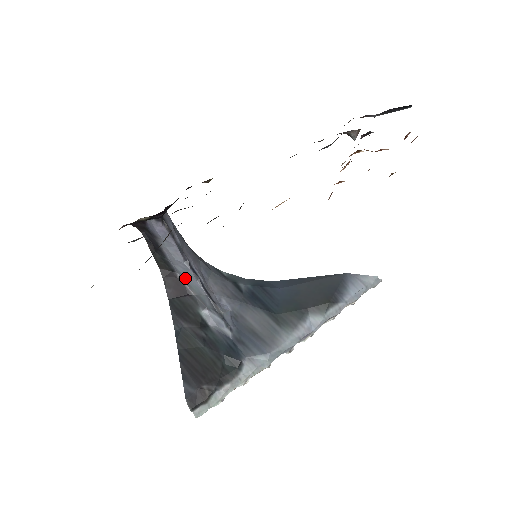
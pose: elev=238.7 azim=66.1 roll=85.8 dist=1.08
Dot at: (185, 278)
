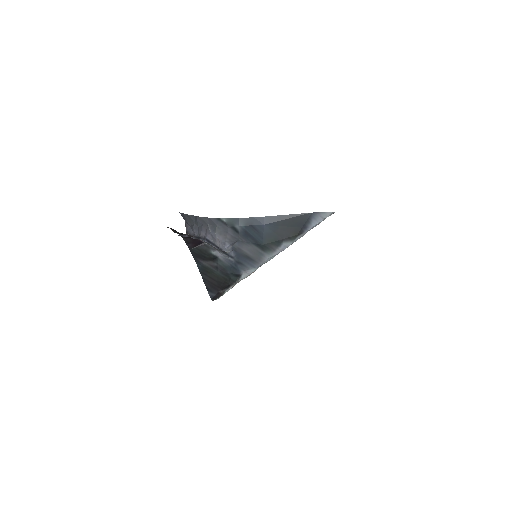
Dot at: occluded
